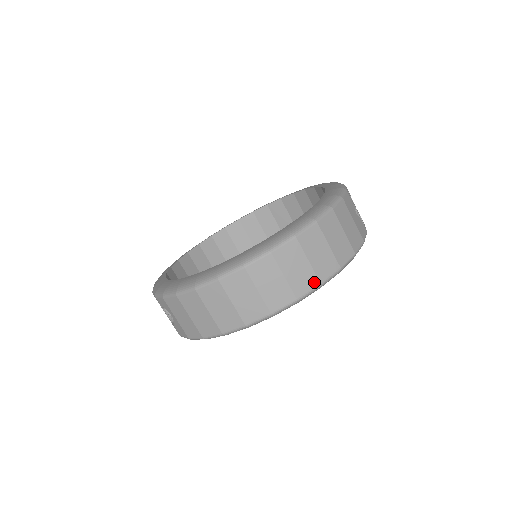
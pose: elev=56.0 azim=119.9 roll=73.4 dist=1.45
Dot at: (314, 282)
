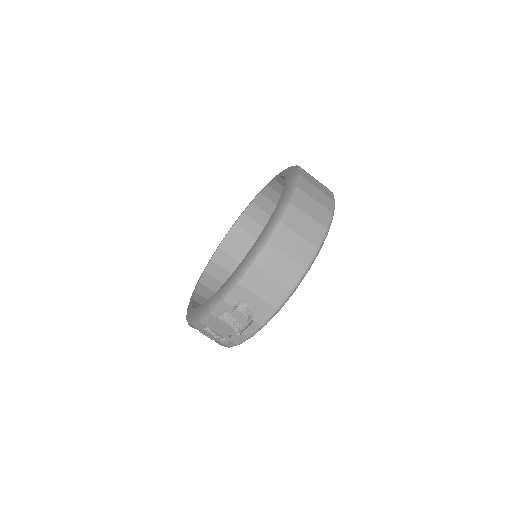
Dot at: (331, 201)
